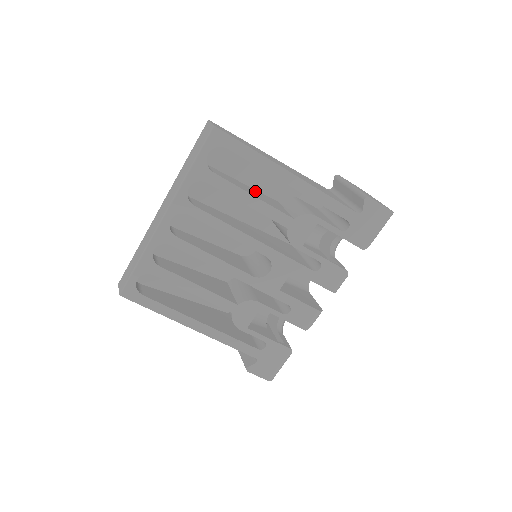
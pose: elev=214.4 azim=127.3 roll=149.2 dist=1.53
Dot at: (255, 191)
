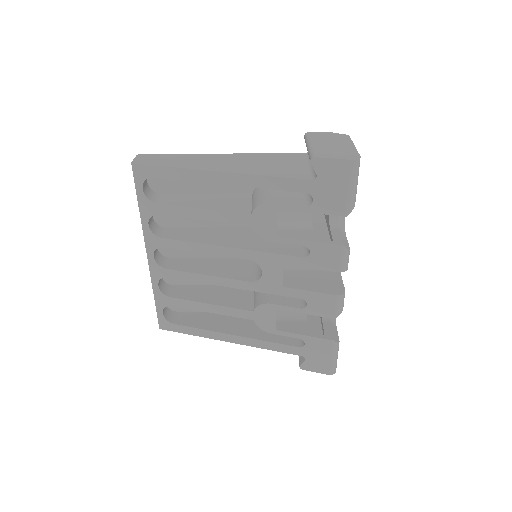
Dot at: (216, 197)
